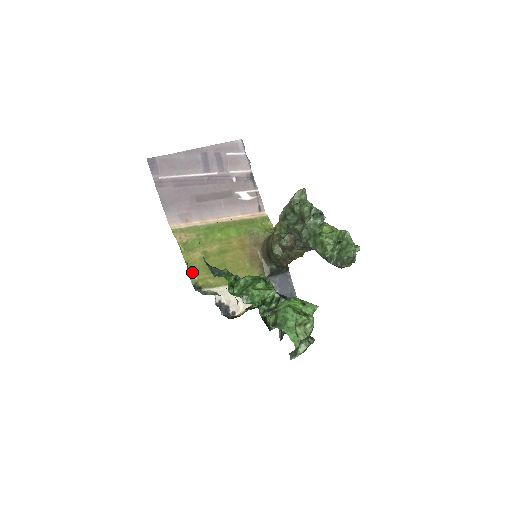
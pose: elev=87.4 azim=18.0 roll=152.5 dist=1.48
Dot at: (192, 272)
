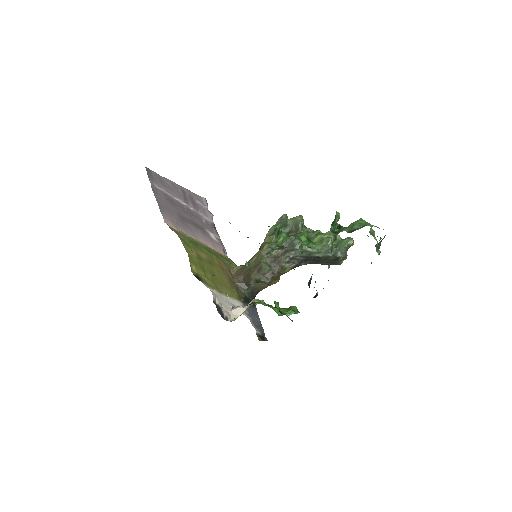
Dot at: (192, 264)
